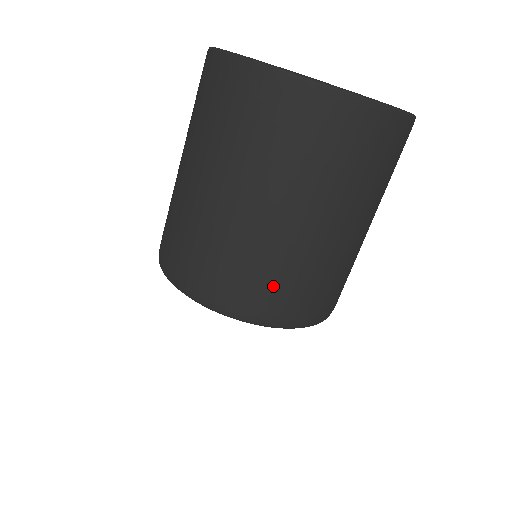
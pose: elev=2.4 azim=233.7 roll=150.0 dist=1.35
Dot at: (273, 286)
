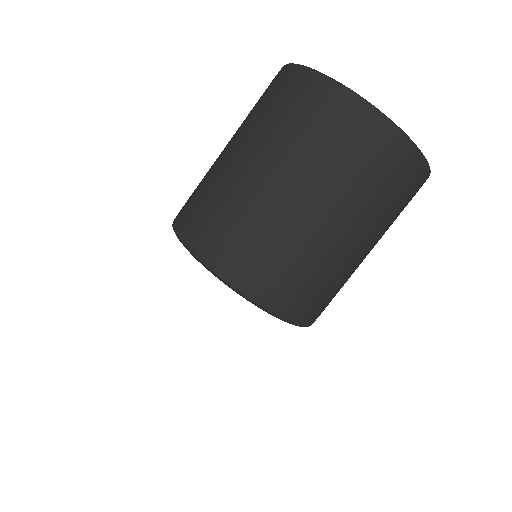
Dot at: (298, 280)
